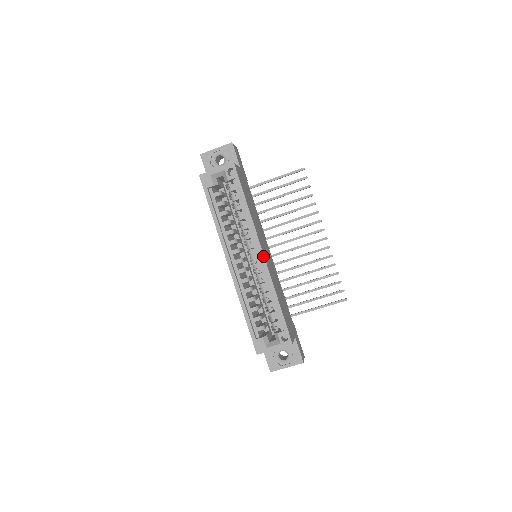
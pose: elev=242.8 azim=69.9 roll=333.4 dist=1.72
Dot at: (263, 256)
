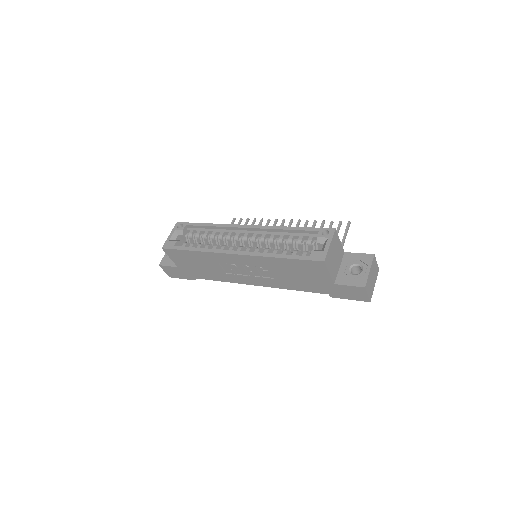
Dot at: (250, 226)
